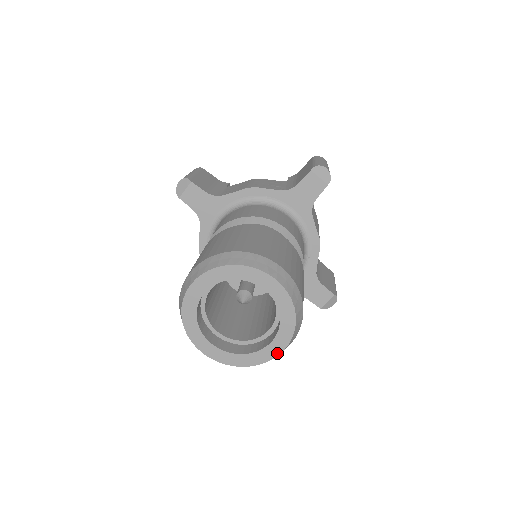
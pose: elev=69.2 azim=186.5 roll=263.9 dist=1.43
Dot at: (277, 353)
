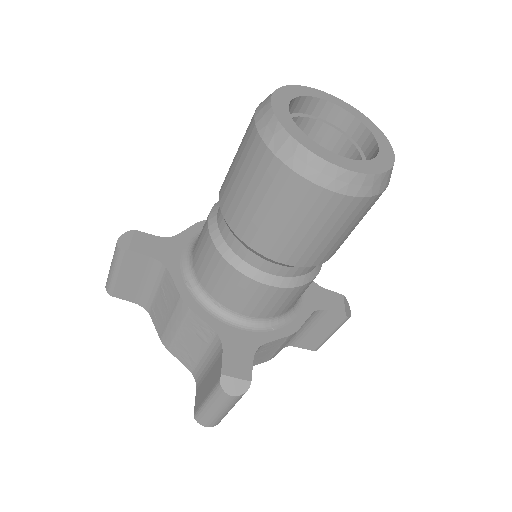
Dot at: (392, 154)
